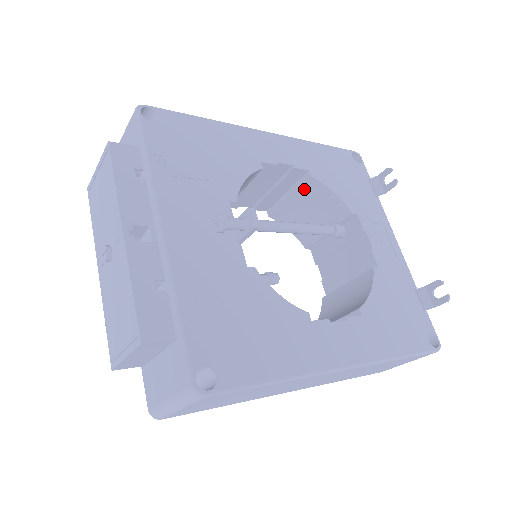
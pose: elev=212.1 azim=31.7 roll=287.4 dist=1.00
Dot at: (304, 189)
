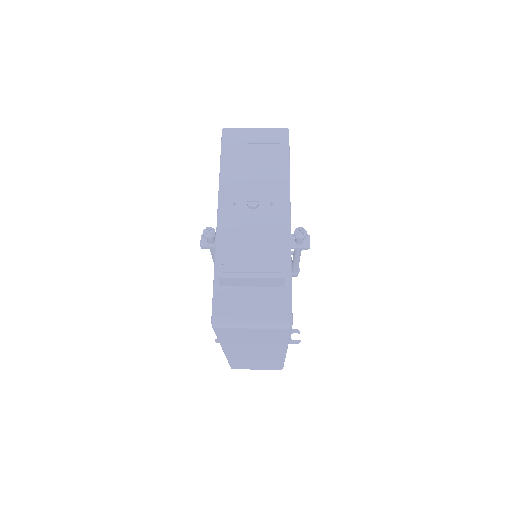
Dot at: occluded
